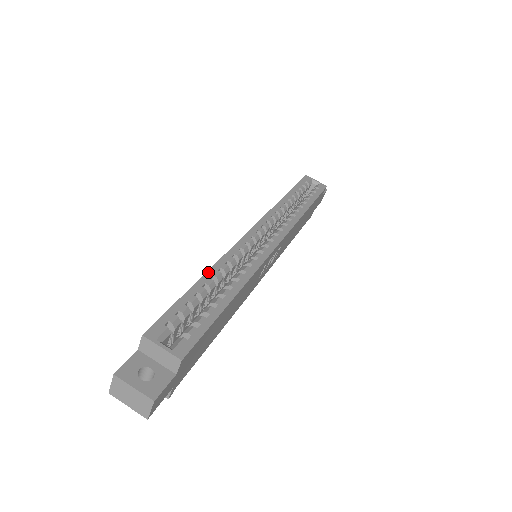
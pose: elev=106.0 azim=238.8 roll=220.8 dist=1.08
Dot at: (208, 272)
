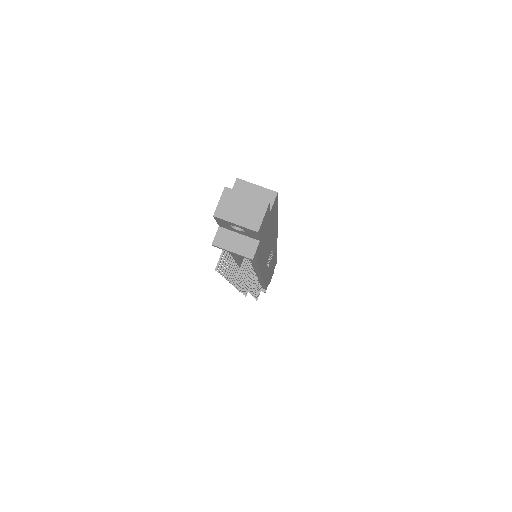
Dot at: occluded
